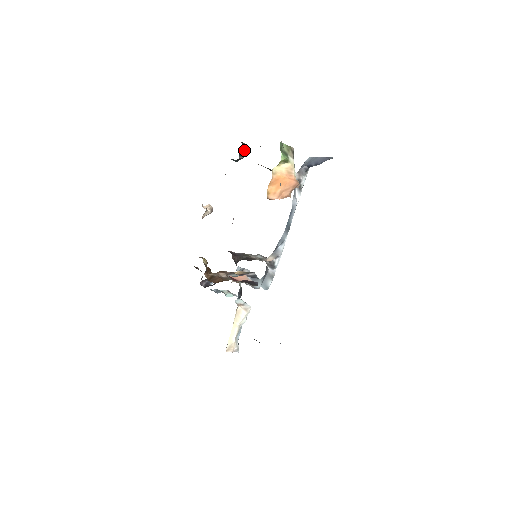
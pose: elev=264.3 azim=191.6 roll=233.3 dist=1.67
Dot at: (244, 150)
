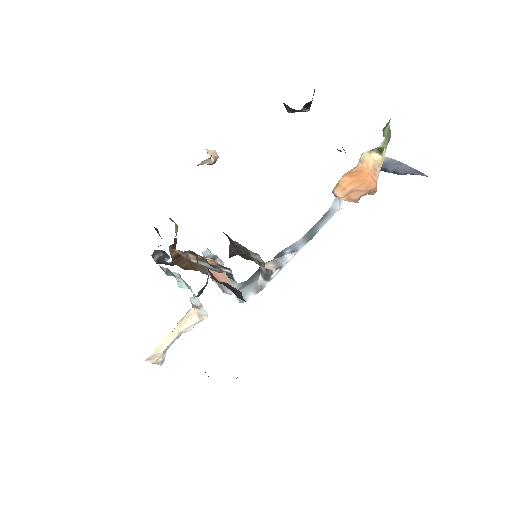
Dot at: (311, 101)
